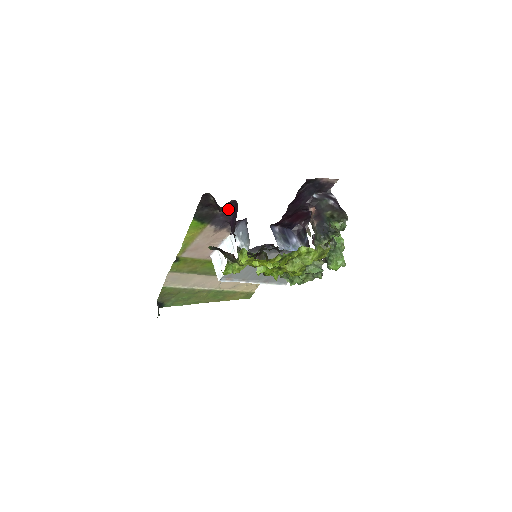
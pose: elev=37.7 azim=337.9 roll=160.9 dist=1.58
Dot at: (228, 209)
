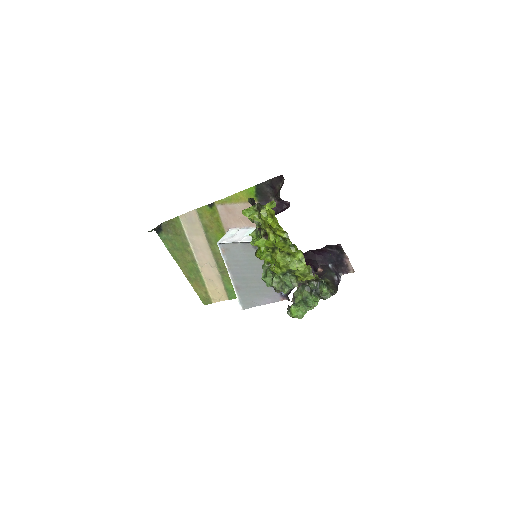
Dot at: (279, 206)
